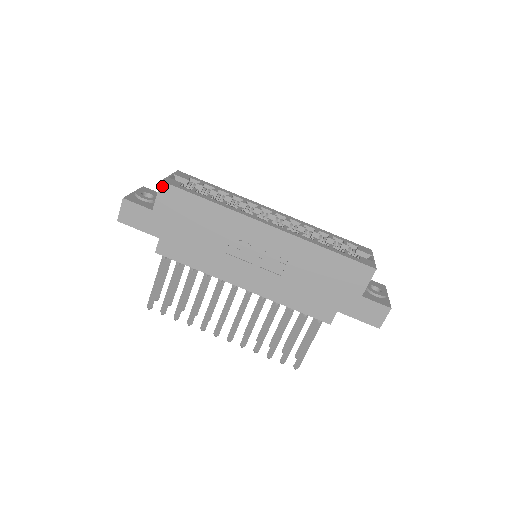
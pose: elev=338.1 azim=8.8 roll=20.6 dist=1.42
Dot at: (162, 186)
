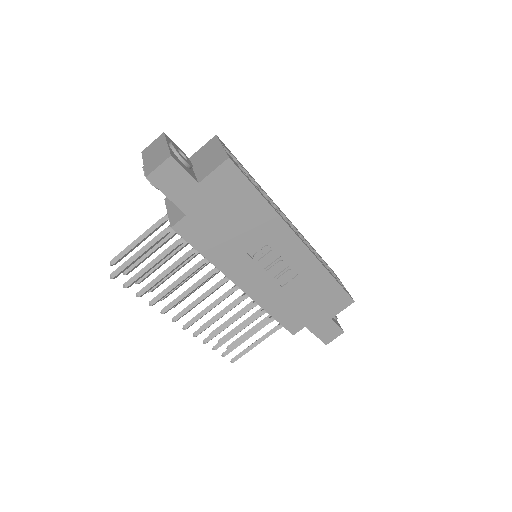
Dot at: (226, 163)
